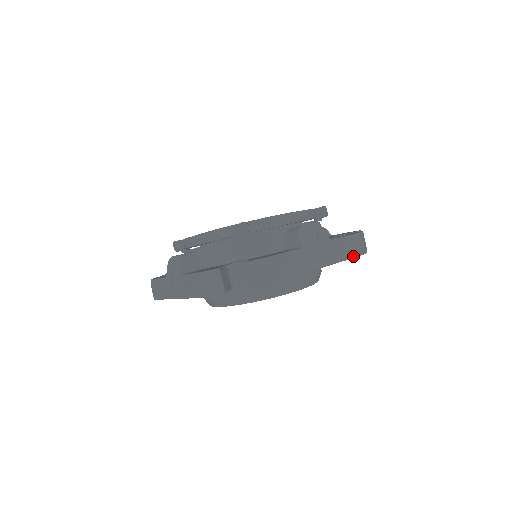
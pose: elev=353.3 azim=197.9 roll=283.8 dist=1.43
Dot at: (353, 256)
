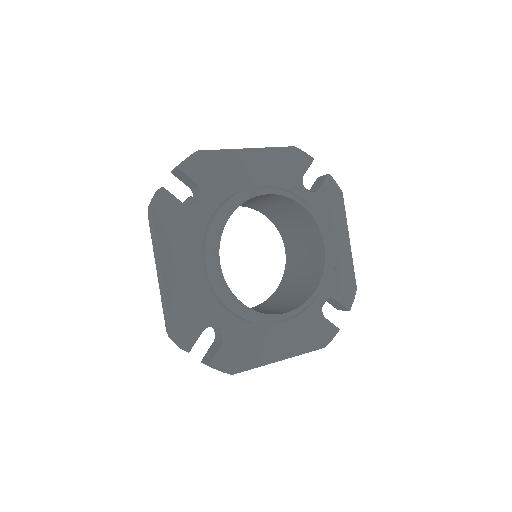
Dot at: (281, 147)
